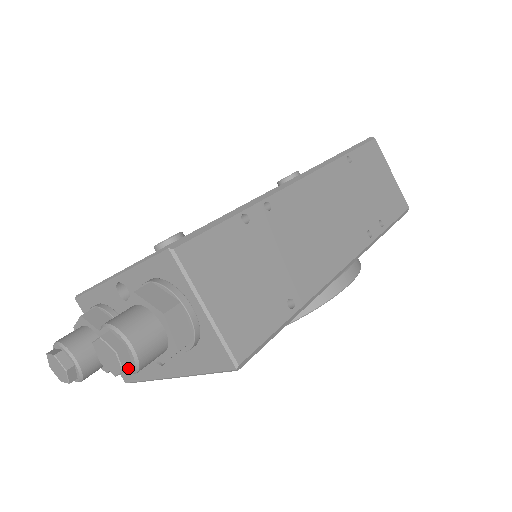
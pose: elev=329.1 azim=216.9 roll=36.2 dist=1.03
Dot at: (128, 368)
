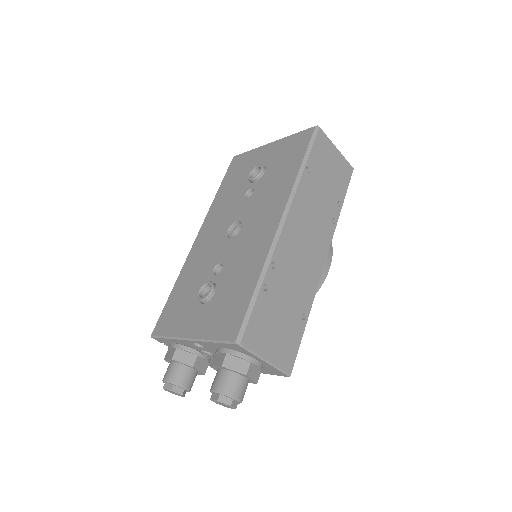
Dot at: occluded
